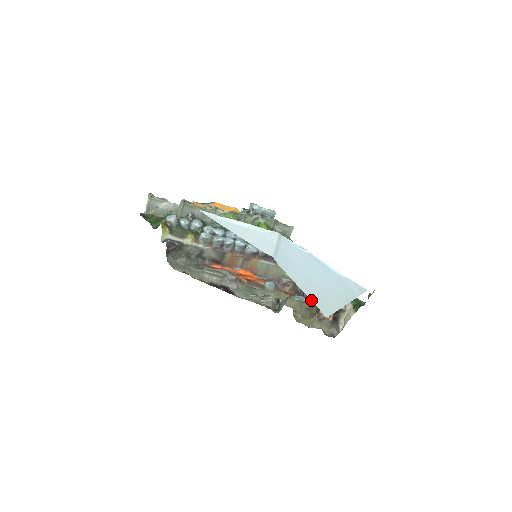
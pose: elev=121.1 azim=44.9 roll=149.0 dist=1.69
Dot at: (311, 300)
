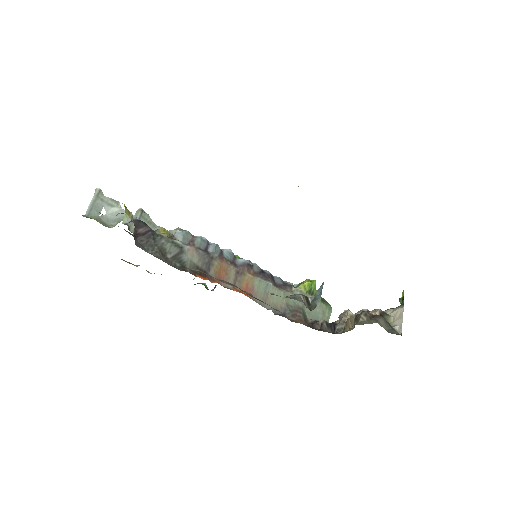
Dot at: occluded
